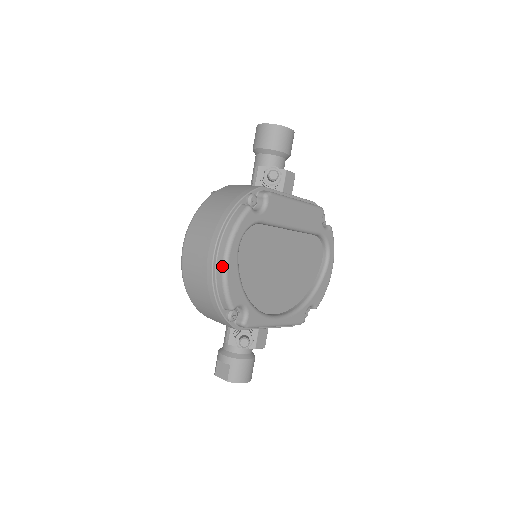
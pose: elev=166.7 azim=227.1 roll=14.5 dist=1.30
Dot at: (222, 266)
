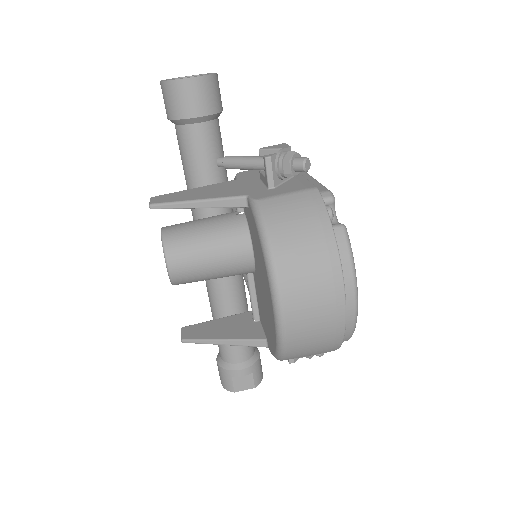
Dot at: (355, 309)
